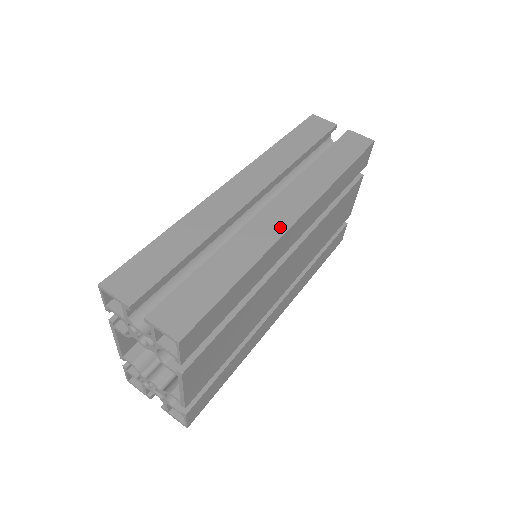
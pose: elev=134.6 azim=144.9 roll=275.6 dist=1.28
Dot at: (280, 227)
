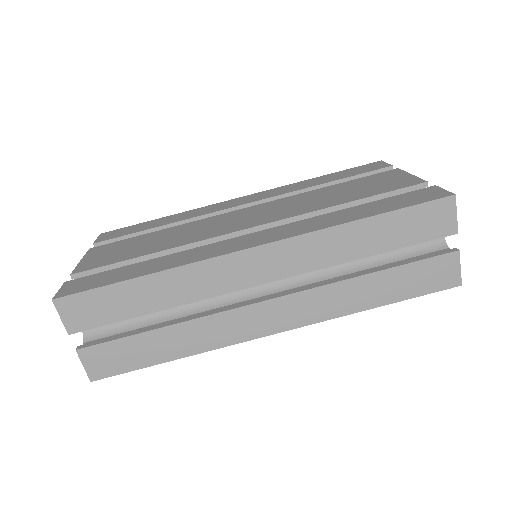
Dot at: (250, 333)
